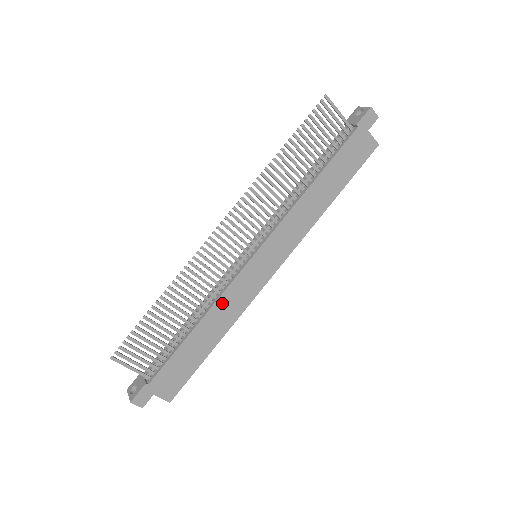
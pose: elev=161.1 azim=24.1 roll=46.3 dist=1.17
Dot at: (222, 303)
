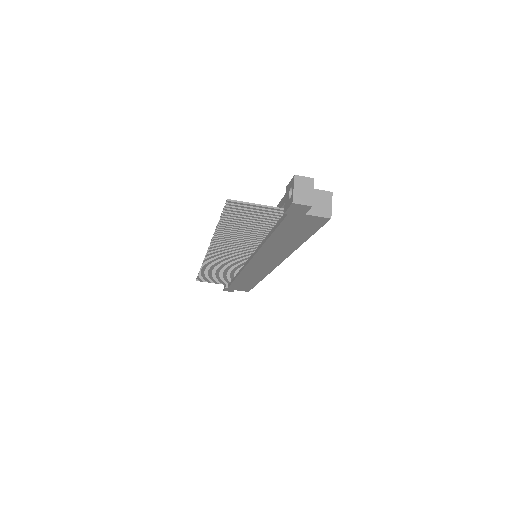
Dot at: (245, 274)
